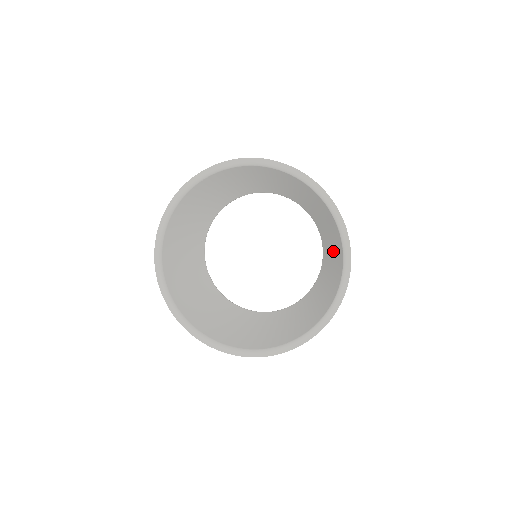
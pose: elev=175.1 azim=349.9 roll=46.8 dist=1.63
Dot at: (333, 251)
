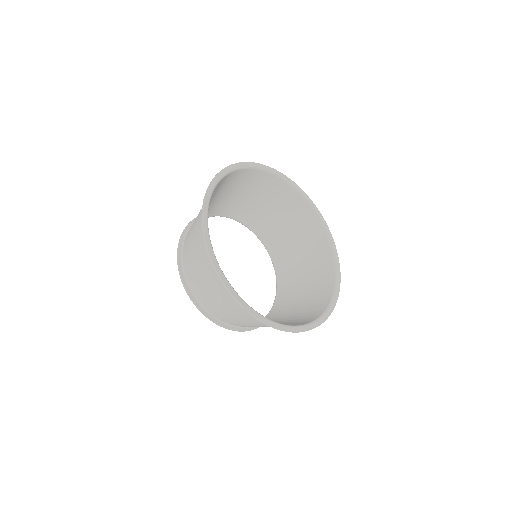
Dot at: (309, 276)
